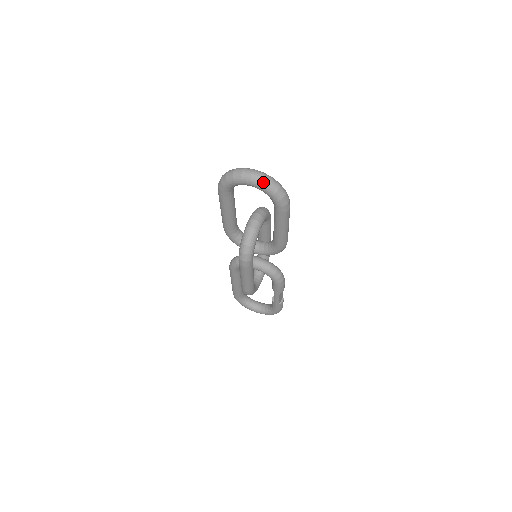
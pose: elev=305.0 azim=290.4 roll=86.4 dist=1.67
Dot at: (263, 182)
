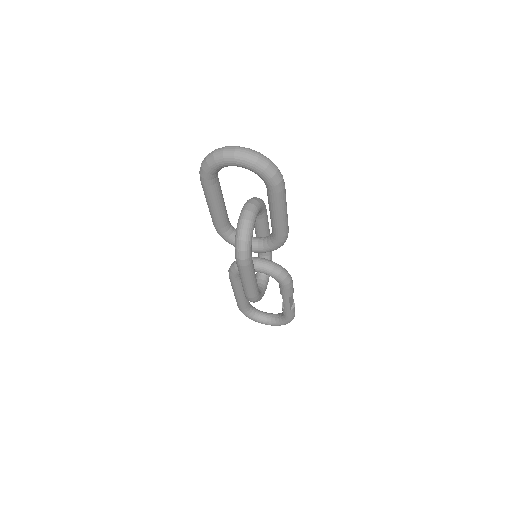
Dot at: (249, 158)
